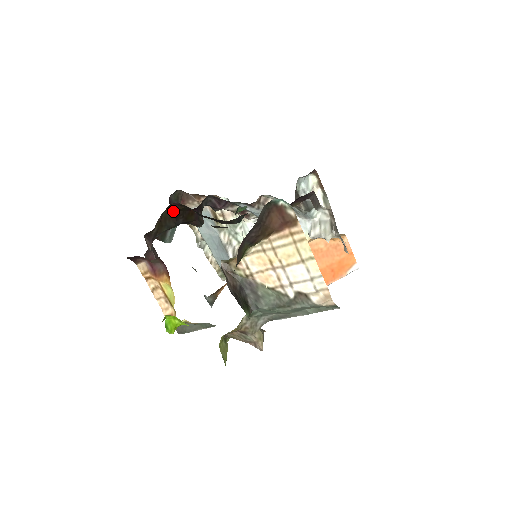
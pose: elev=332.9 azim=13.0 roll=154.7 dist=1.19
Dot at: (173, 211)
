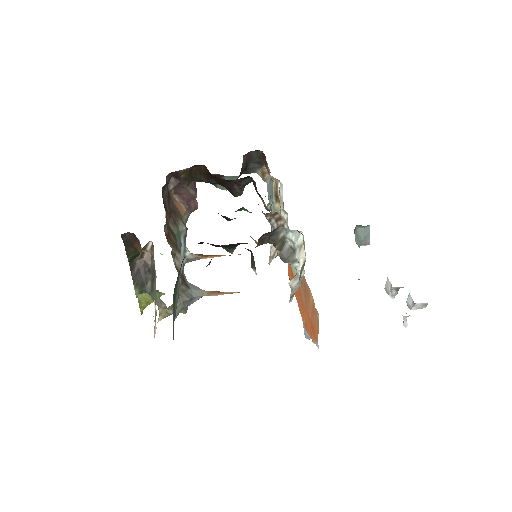
Dot at: (205, 171)
